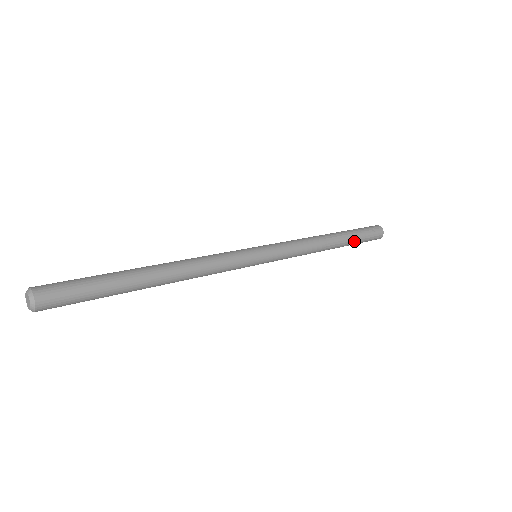
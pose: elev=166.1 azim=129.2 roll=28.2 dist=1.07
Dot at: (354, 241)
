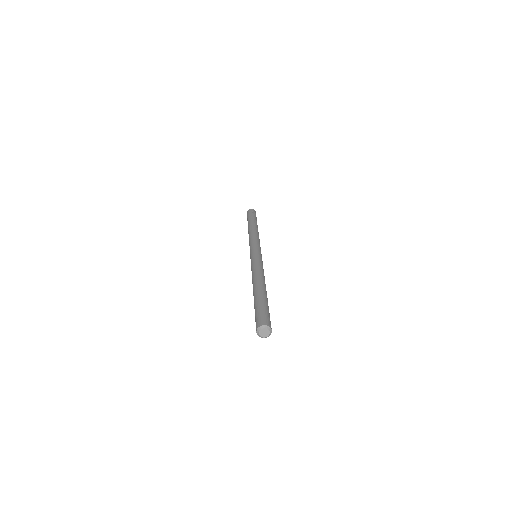
Dot at: occluded
